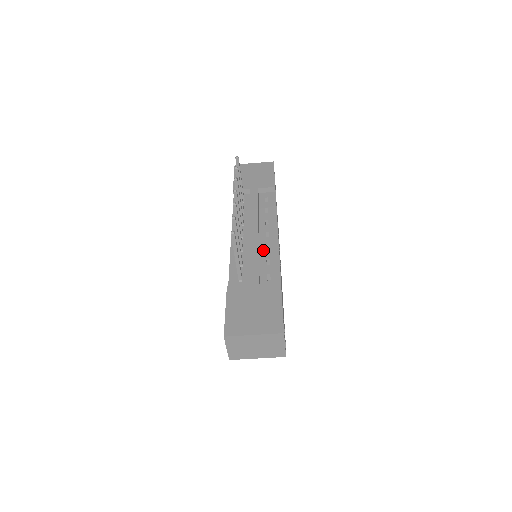
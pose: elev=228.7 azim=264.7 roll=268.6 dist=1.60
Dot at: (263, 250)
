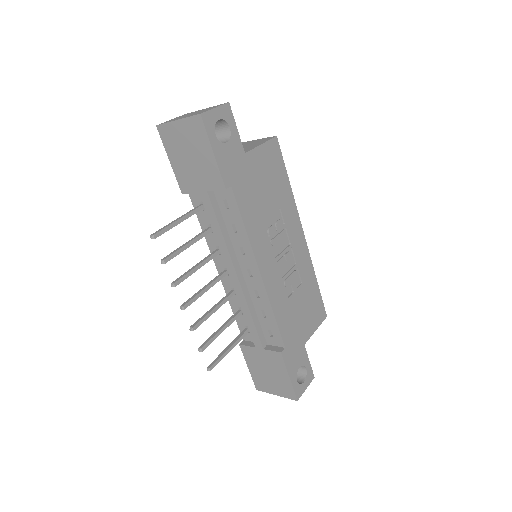
Dot at: (253, 297)
